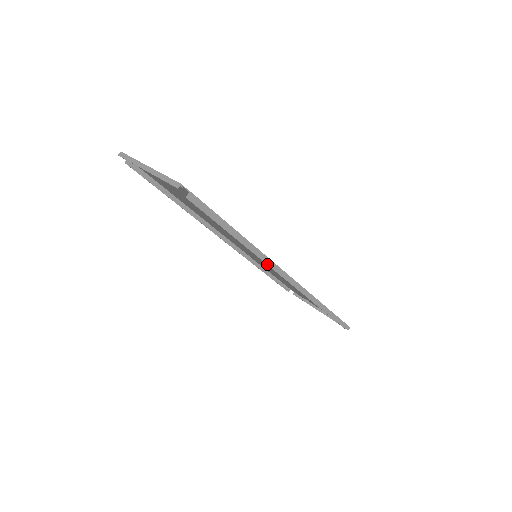
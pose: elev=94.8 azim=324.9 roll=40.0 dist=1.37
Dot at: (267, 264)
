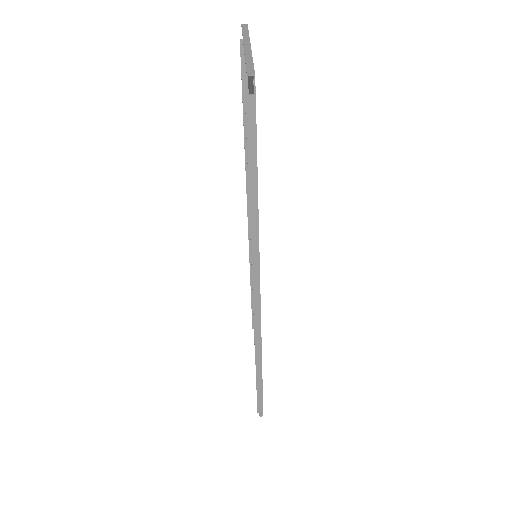
Dot at: (252, 264)
